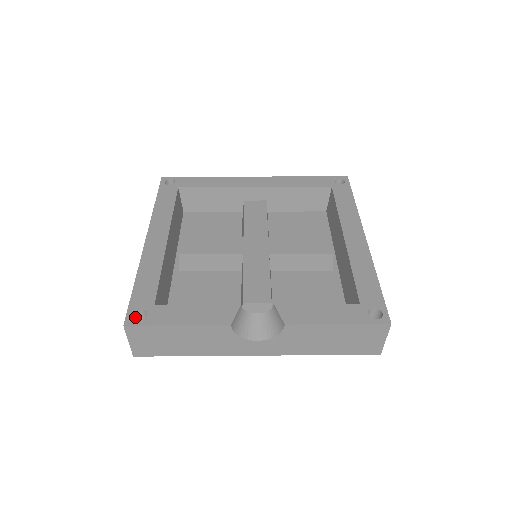
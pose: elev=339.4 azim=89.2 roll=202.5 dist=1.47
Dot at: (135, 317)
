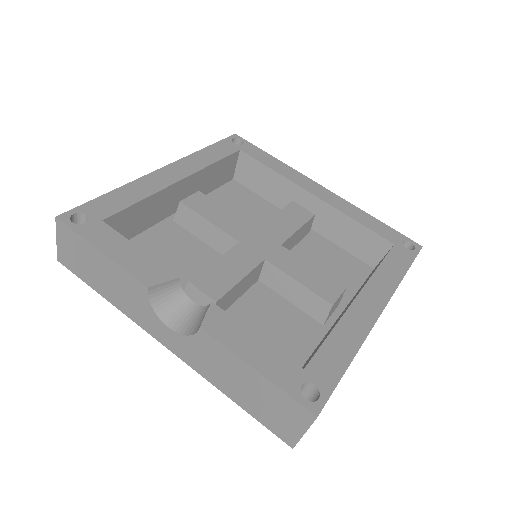
Dot at: (78, 220)
